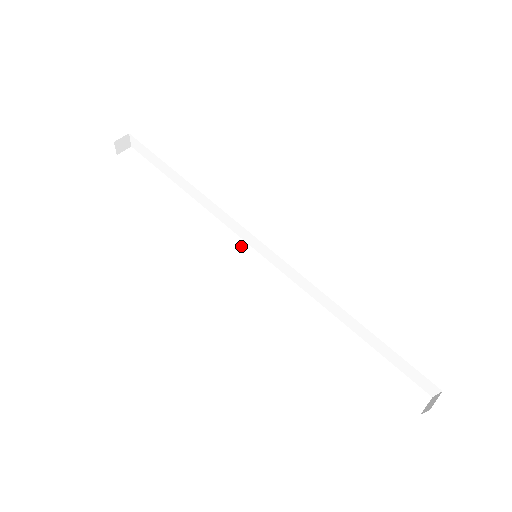
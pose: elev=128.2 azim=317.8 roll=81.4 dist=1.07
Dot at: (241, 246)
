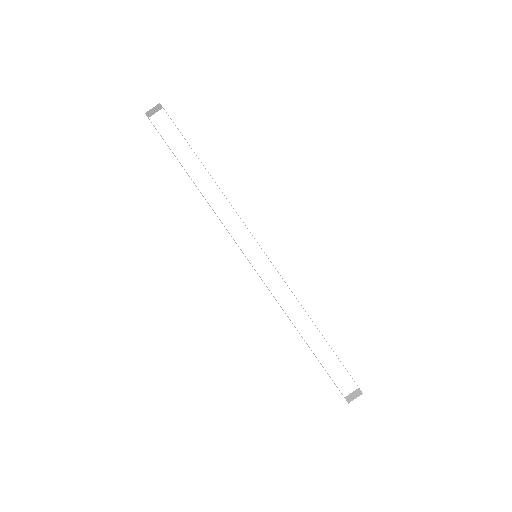
Dot at: (247, 239)
